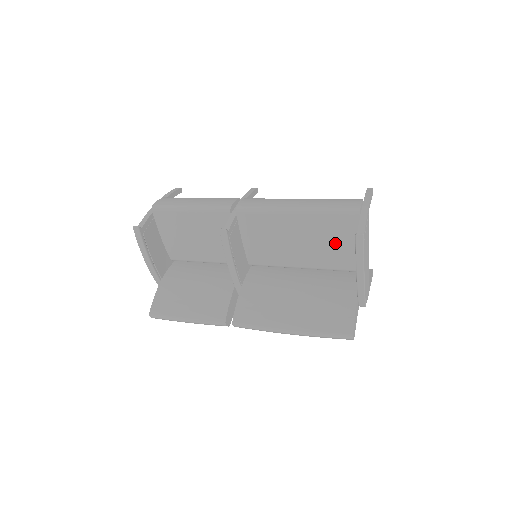
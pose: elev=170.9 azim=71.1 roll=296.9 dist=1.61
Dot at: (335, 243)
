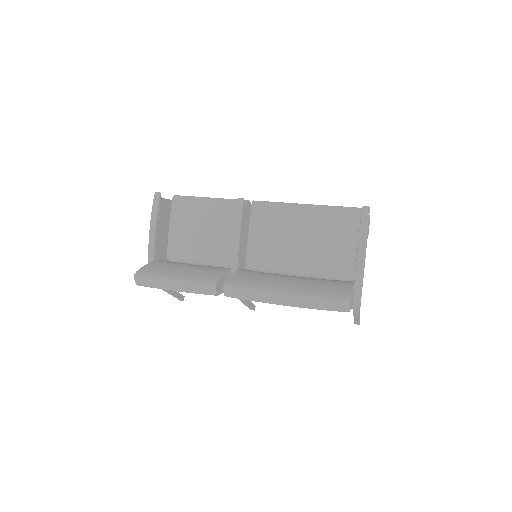
Dot at: (337, 240)
